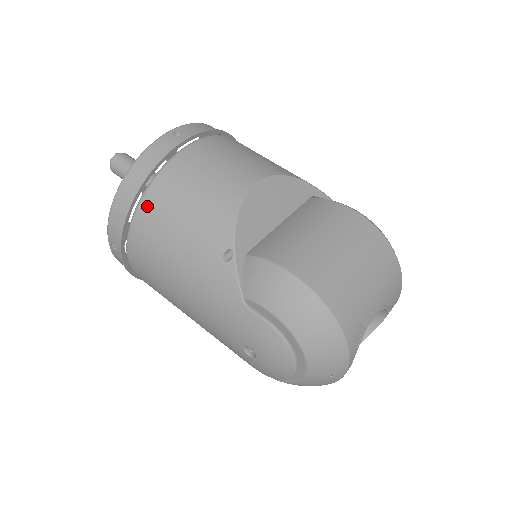
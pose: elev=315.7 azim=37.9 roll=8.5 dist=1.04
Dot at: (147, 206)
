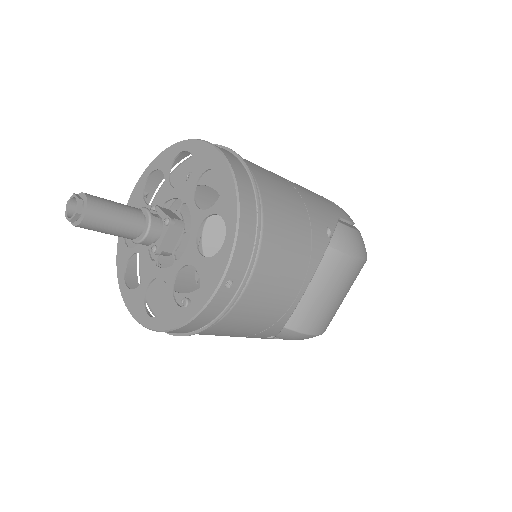
Dot at: occluded
